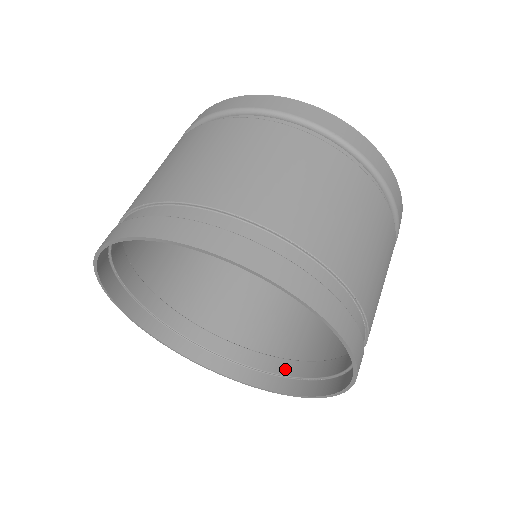
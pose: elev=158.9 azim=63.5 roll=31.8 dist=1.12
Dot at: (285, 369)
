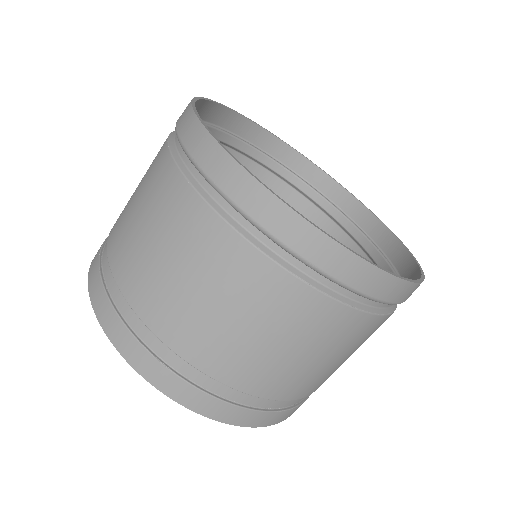
Dot at: occluded
